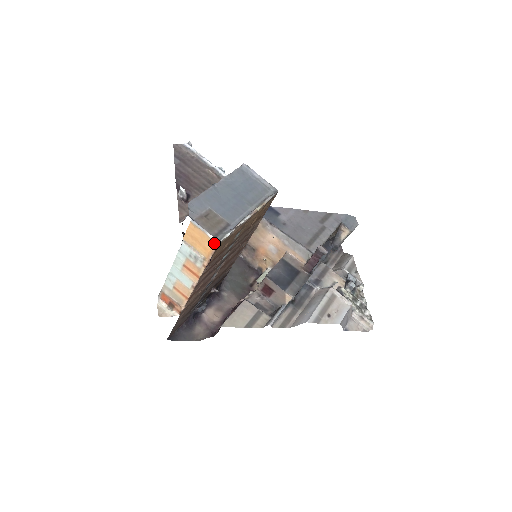
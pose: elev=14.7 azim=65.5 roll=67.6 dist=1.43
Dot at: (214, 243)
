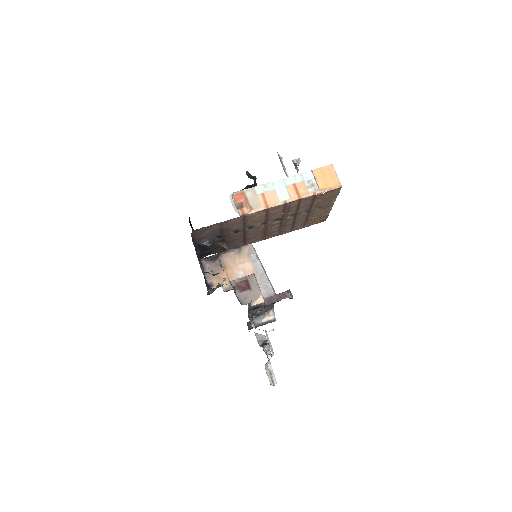
Dot at: (340, 184)
